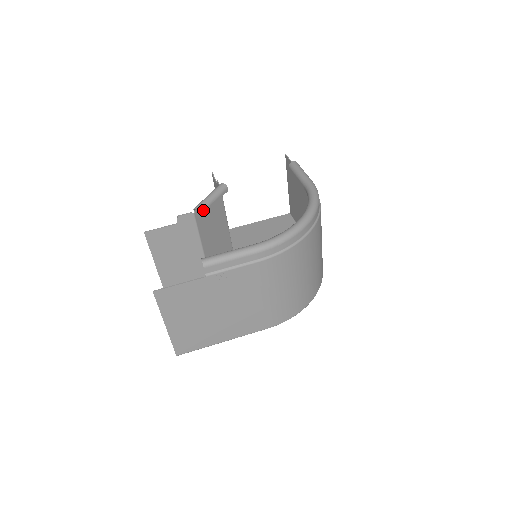
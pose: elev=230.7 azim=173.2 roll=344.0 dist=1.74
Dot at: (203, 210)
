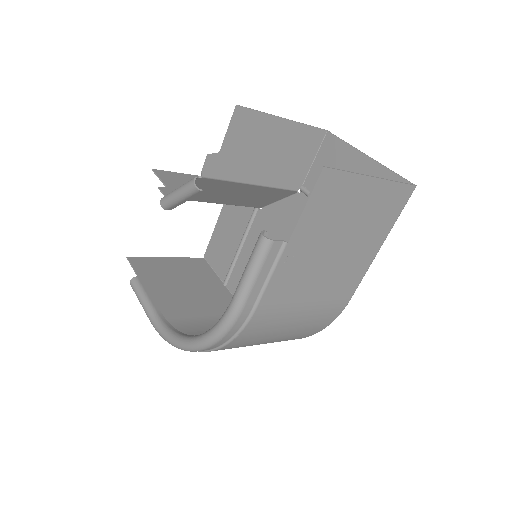
Dot at: (167, 208)
